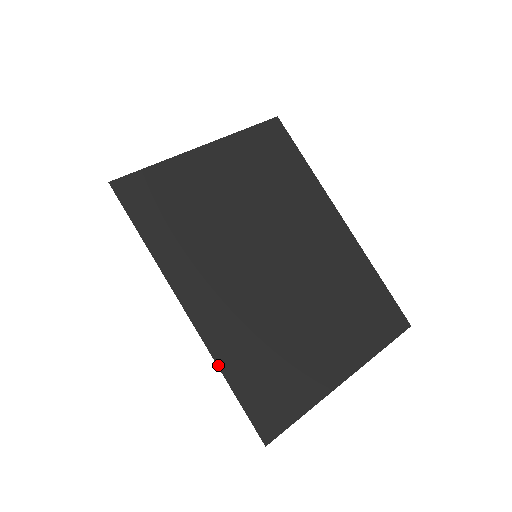
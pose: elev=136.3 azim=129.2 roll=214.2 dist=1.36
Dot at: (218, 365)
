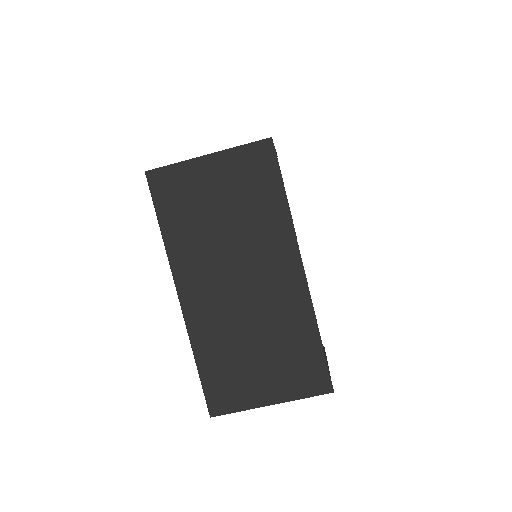
Dot at: occluded
